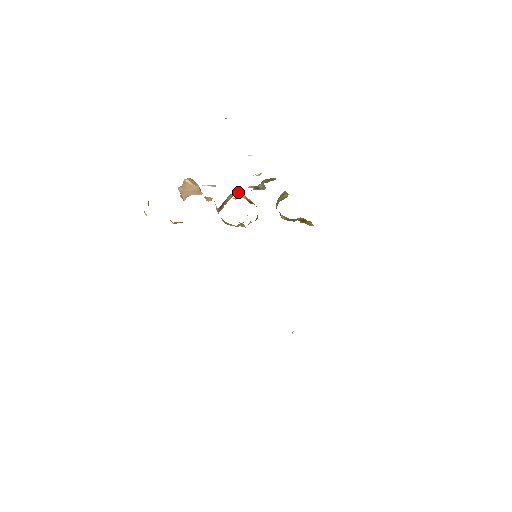
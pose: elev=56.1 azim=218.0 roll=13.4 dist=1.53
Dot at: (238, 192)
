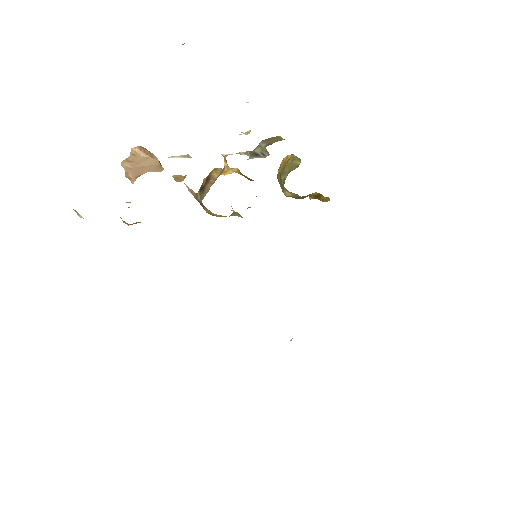
Dot at: (224, 163)
